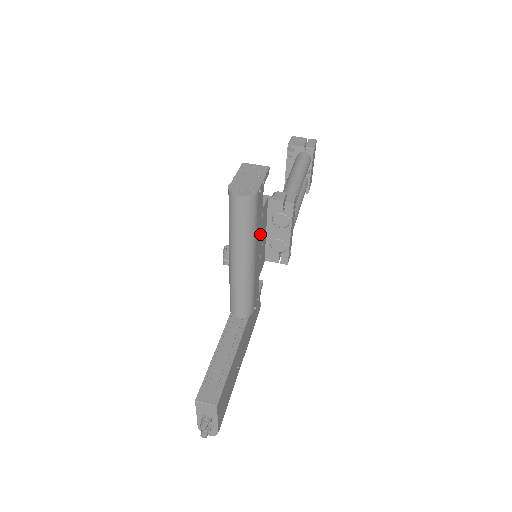
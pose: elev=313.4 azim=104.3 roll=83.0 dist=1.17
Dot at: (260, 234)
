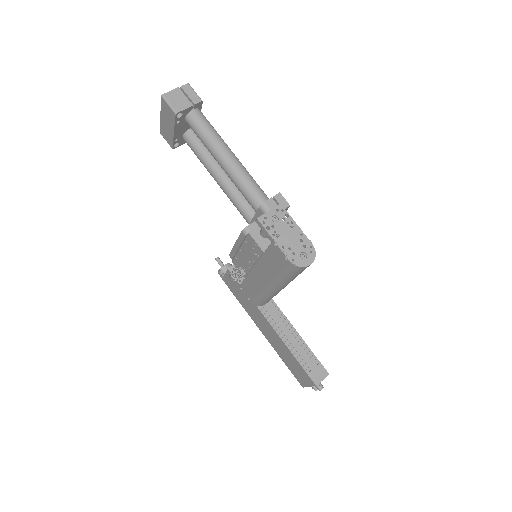
Dot at: occluded
